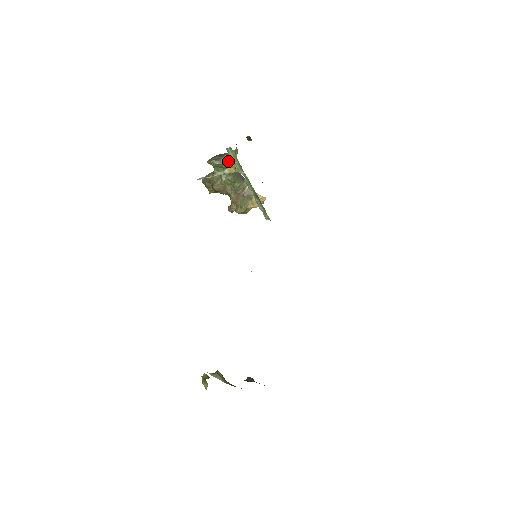
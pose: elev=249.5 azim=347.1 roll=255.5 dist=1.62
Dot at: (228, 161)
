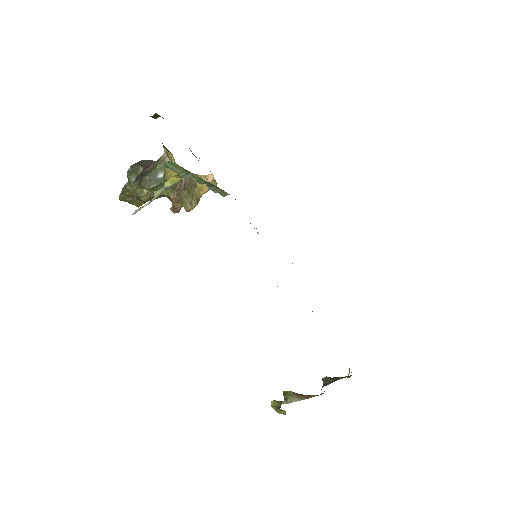
Dot at: (165, 173)
